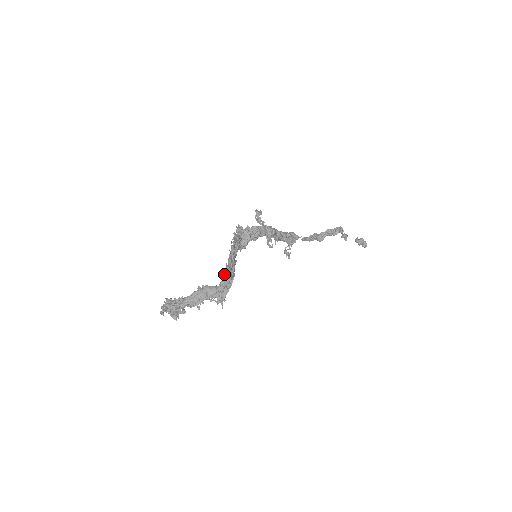
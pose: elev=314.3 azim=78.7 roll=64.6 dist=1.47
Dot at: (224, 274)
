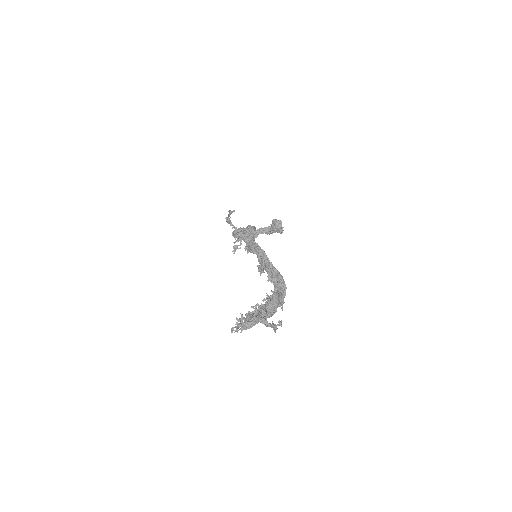
Dot at: (275, 278)
